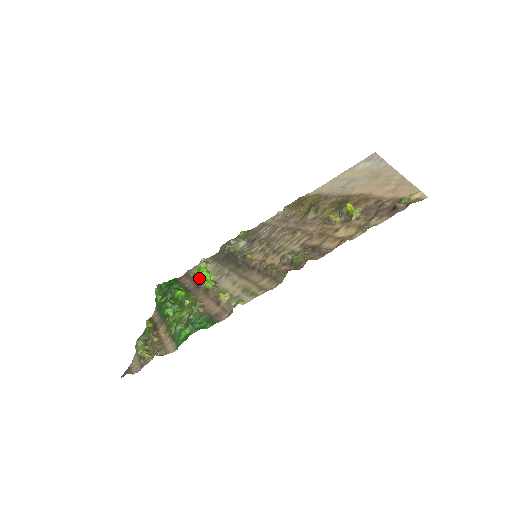
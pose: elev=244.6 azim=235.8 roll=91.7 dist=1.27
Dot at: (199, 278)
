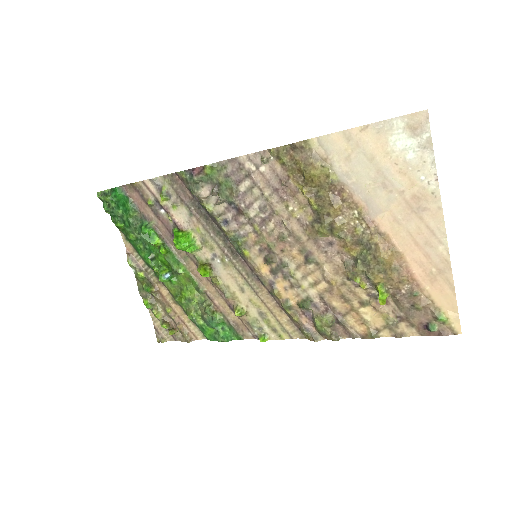
Dot at: occluded
